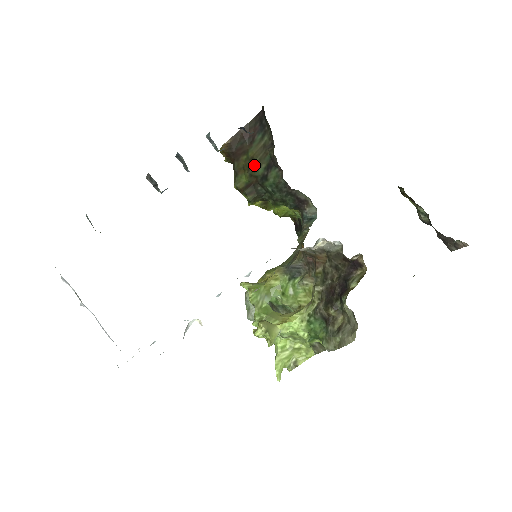
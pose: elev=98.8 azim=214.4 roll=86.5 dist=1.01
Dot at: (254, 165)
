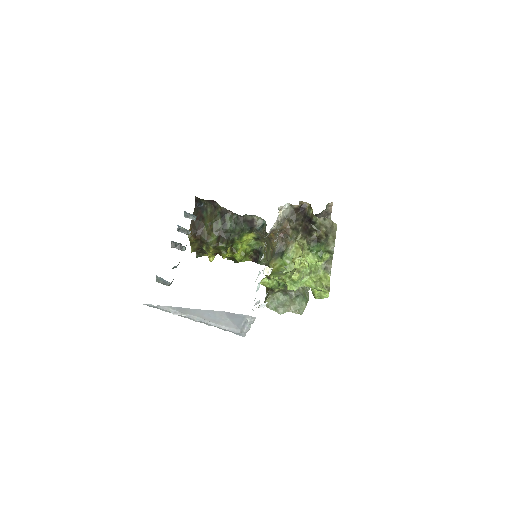
Dot at: (214, 224)
